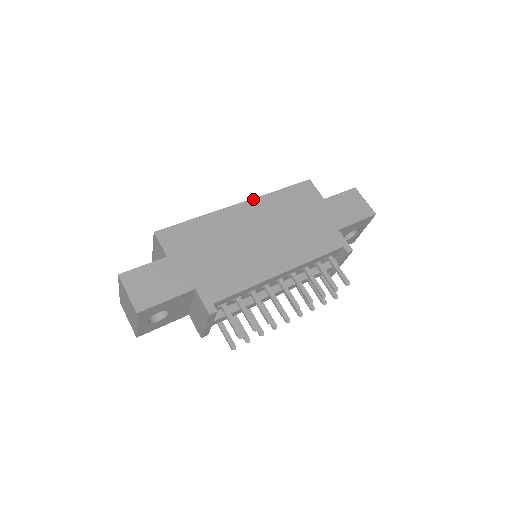
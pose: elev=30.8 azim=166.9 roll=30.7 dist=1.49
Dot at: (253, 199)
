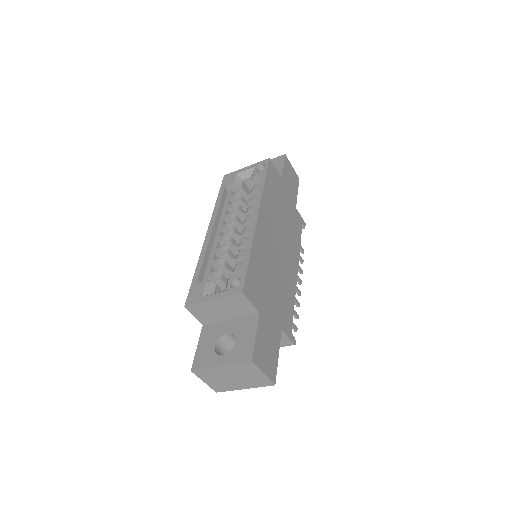
Dot at: (261, 204)
